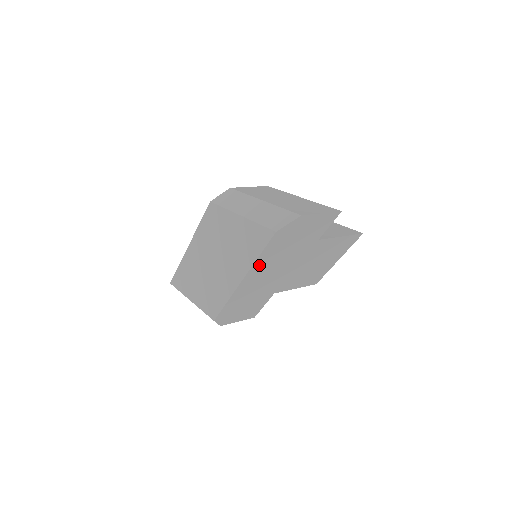
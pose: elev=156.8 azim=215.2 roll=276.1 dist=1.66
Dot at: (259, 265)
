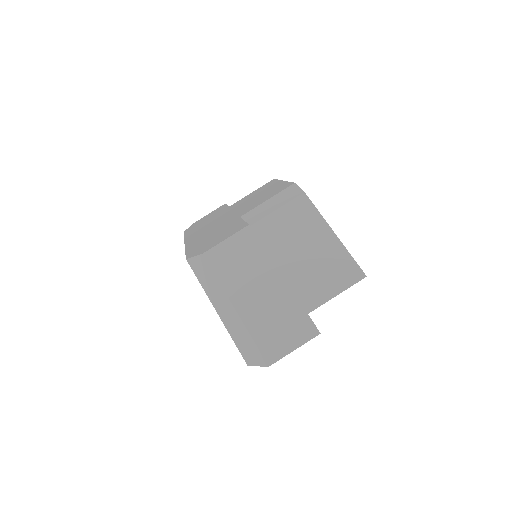
Dot at: occluded
